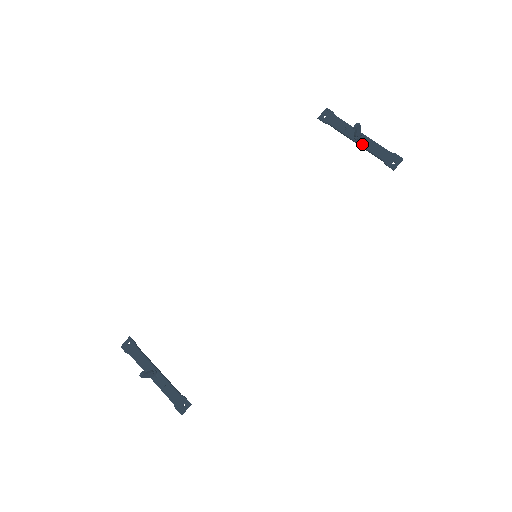
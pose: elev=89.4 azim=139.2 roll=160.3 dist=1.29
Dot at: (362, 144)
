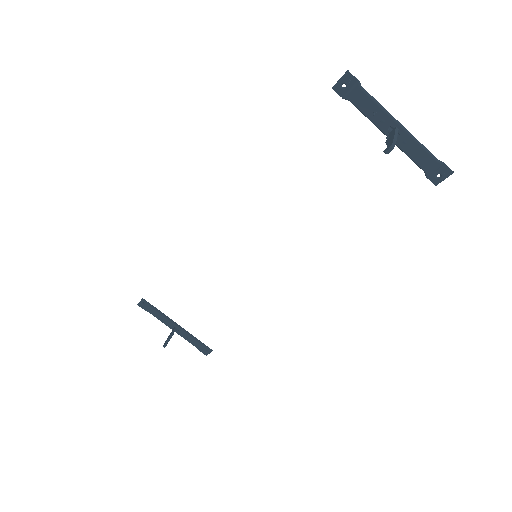
Dot at: (397, 143)
